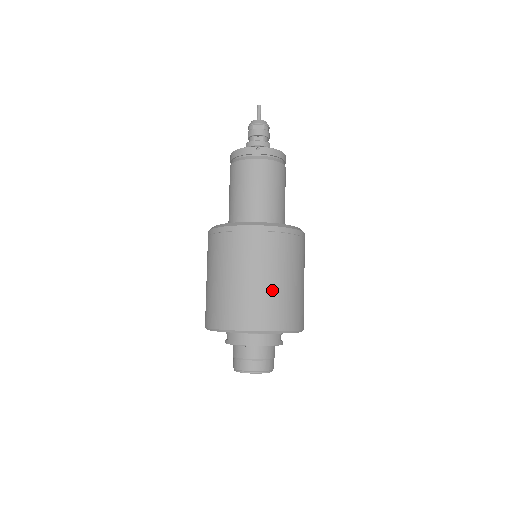
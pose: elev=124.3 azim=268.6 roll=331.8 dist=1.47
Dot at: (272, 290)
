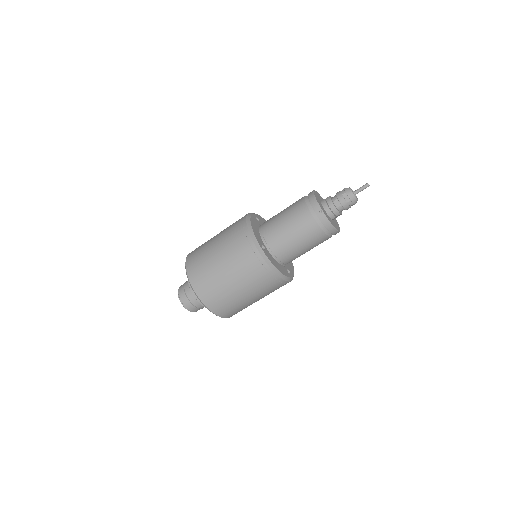
Dot at: (225, 286)
